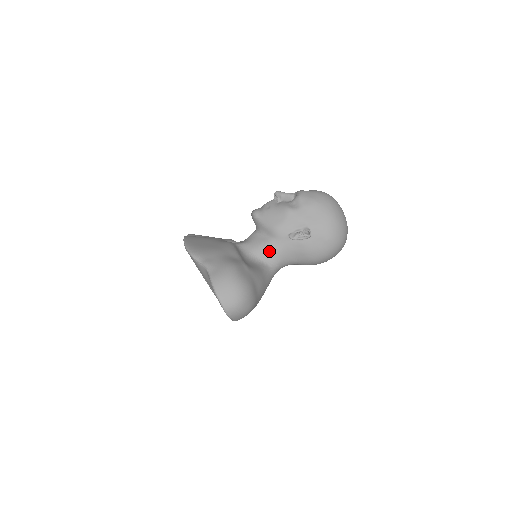
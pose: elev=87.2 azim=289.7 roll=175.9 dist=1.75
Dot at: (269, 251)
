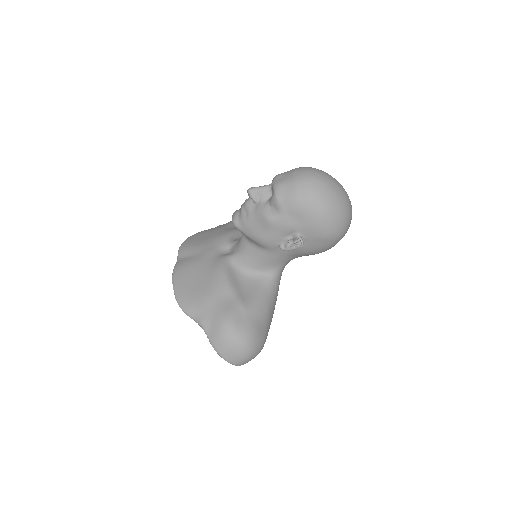
Dot at: (265, 262)
